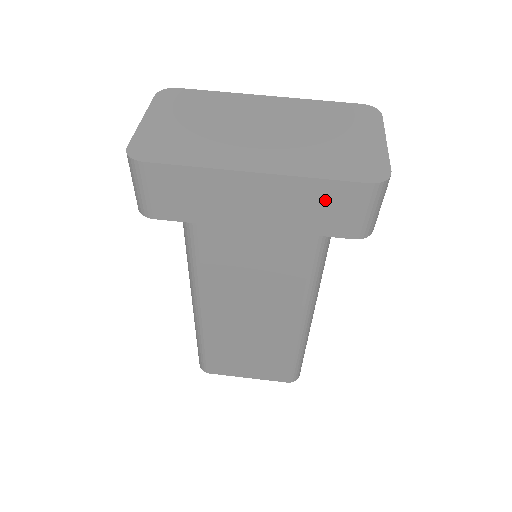
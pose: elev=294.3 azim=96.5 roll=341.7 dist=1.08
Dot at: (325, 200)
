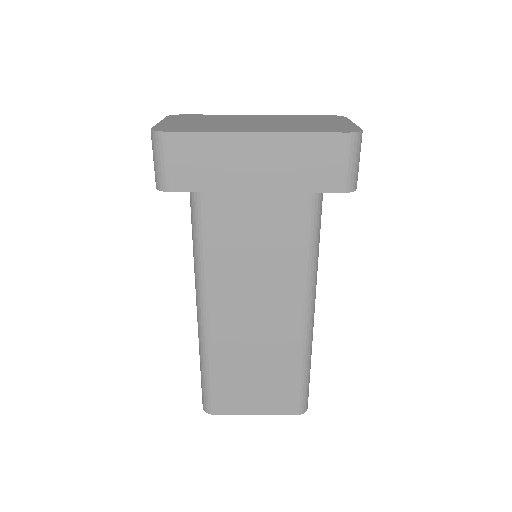
Dot at: (314, 154)
